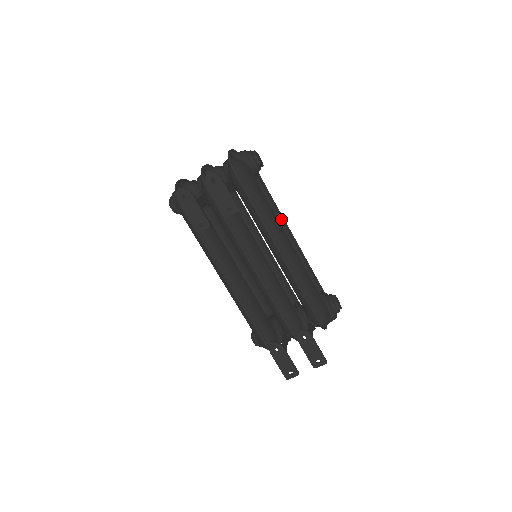
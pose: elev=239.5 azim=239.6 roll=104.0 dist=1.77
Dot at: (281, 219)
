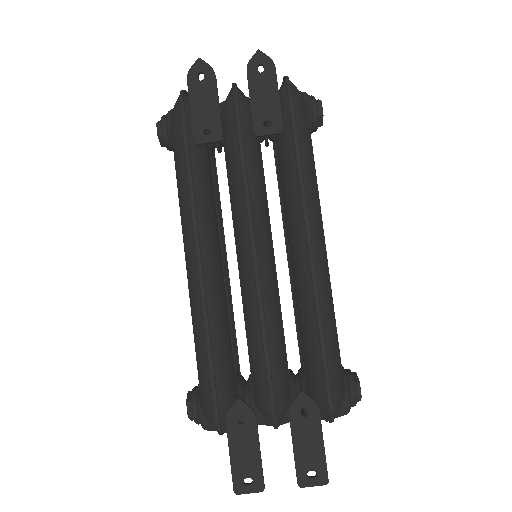
Dot at: occluded
